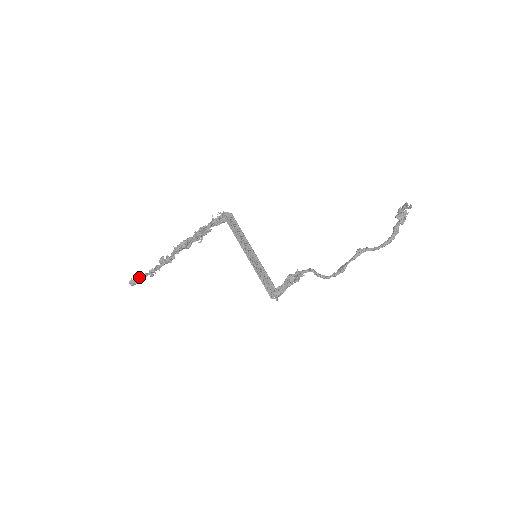
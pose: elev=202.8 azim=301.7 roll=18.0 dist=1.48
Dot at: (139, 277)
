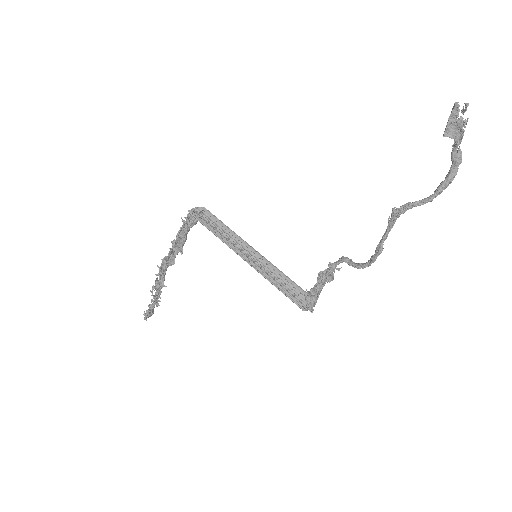
Dot at: (149, 309)
